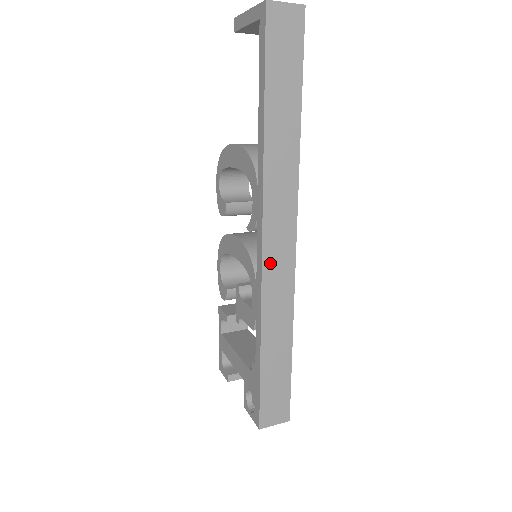
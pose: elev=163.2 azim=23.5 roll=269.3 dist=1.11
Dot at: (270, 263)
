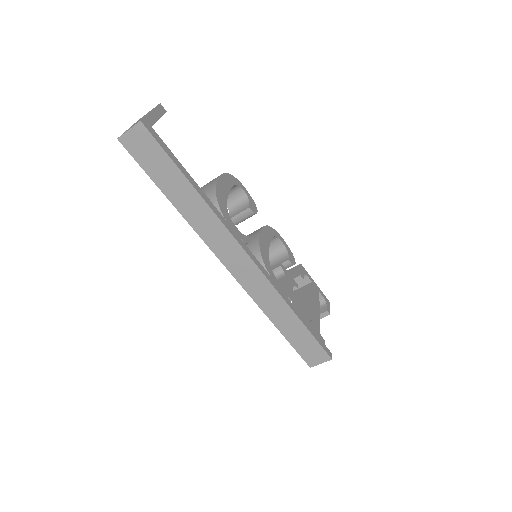
Dot at: (241, 277)
